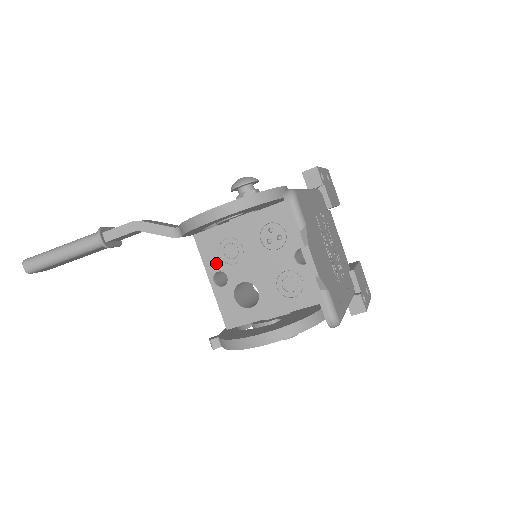
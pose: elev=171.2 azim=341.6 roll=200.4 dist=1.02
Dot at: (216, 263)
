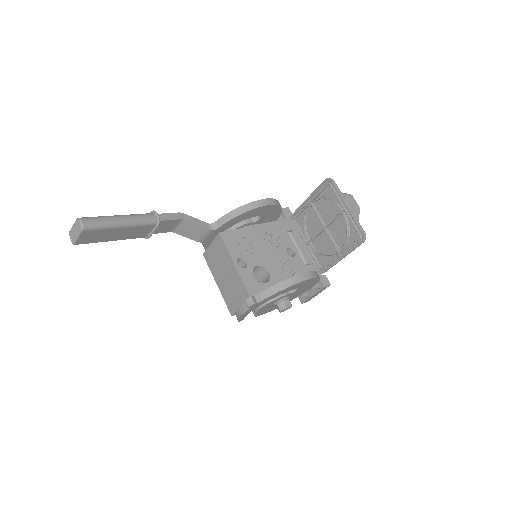
Dot at: (238, 252)
